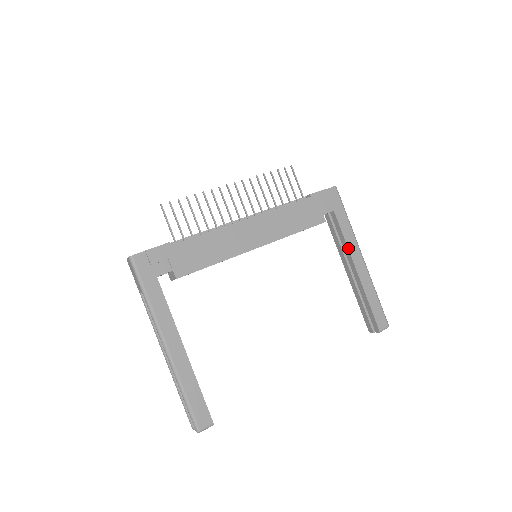
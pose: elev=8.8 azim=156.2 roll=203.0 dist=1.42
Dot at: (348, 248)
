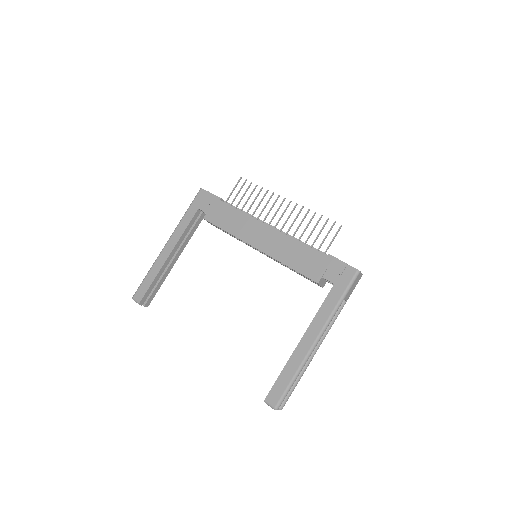
Dot at: (313, 319)
